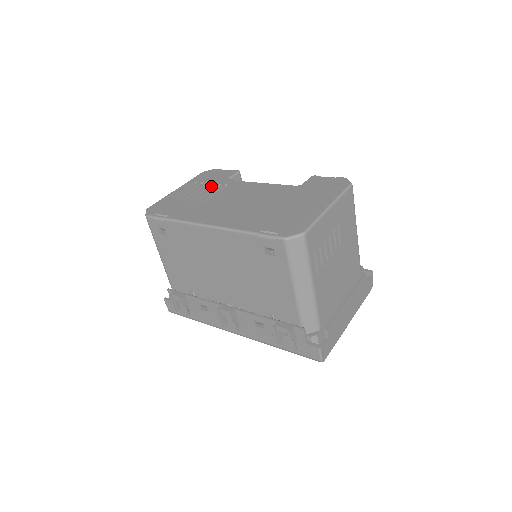
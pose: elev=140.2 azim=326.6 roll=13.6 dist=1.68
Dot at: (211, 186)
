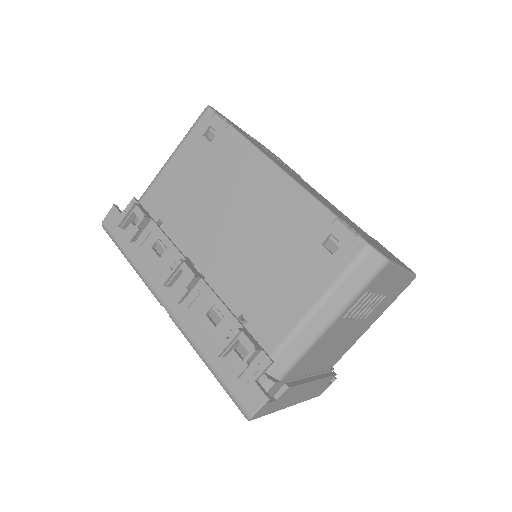
Dot at: occluded
